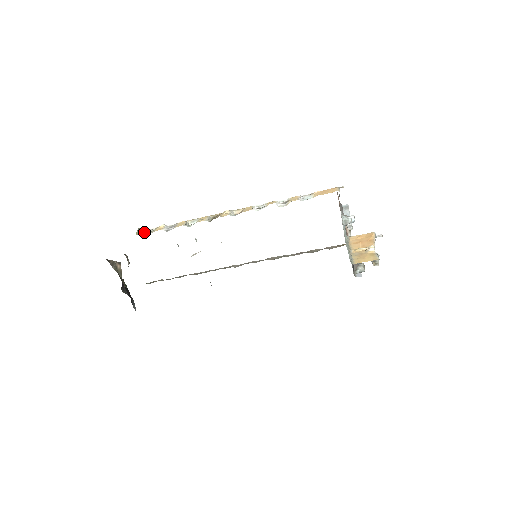
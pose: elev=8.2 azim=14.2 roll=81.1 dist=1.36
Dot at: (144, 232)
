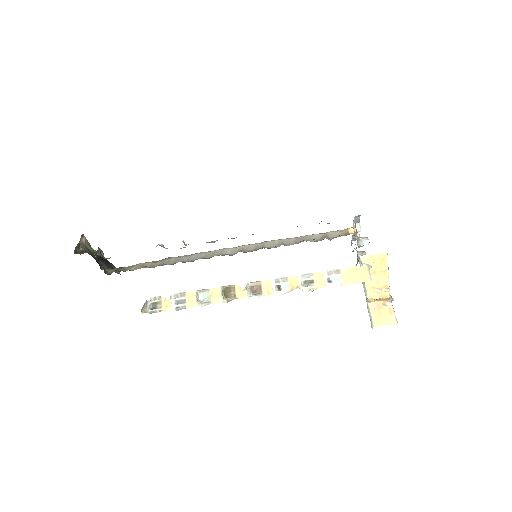
Dot at: (148, 306)
